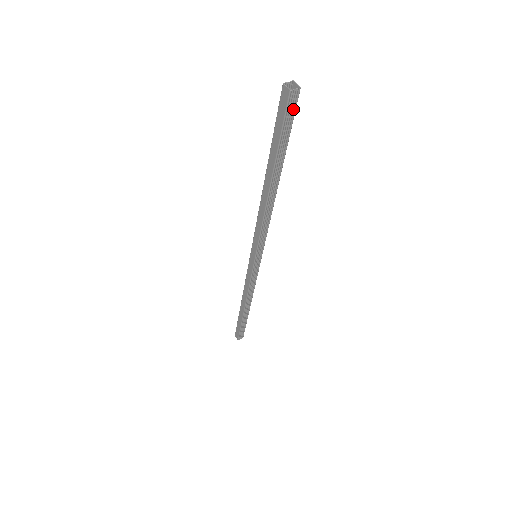
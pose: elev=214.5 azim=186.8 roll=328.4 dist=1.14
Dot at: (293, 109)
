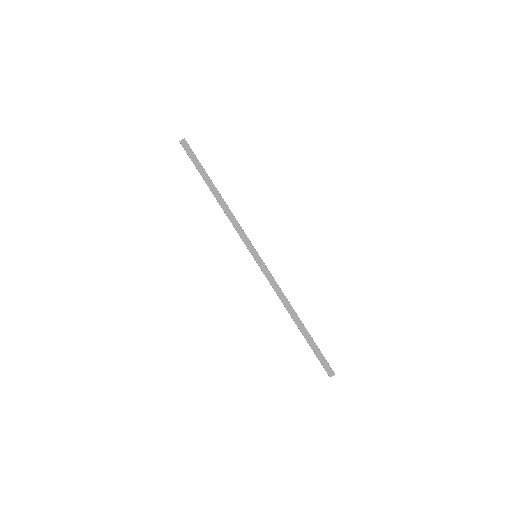
Dot at: (189, 148)
